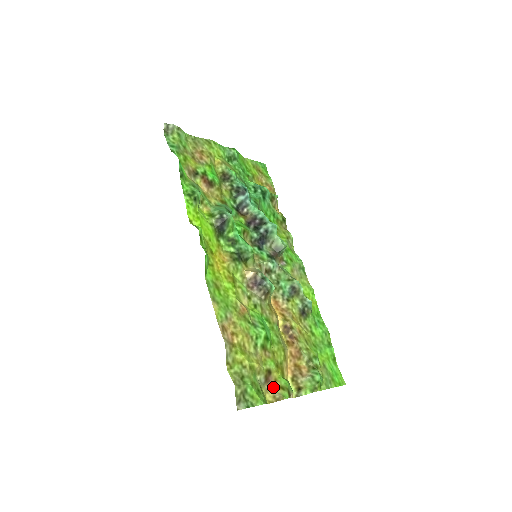
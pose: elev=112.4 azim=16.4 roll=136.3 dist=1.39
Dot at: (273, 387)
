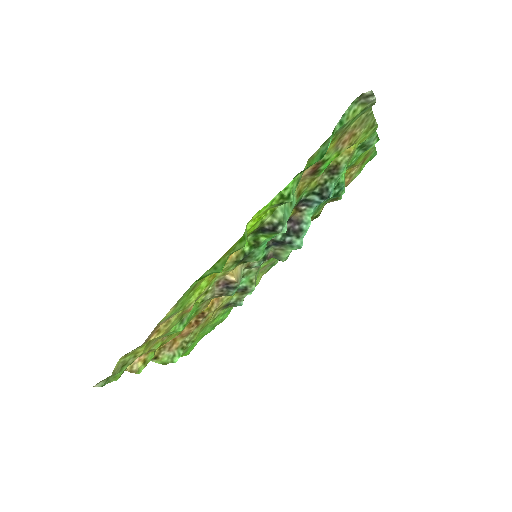
Dot at: (140, 358)
